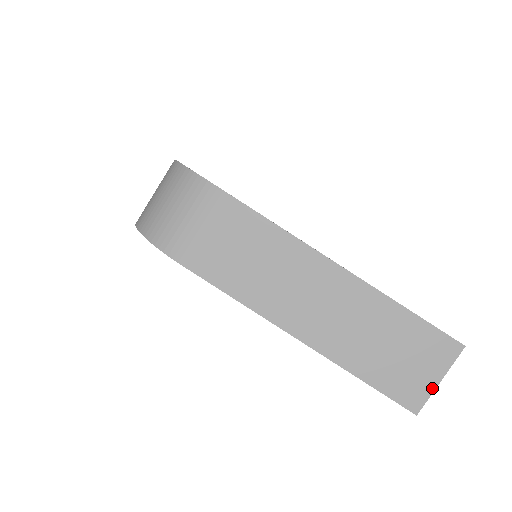
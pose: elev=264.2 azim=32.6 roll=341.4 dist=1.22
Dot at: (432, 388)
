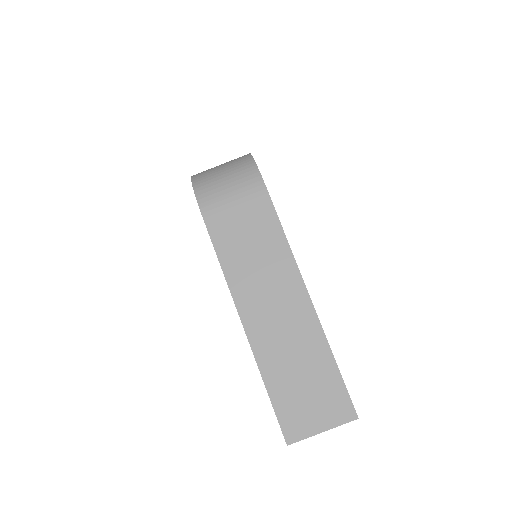
Dot at: (313, 433)
